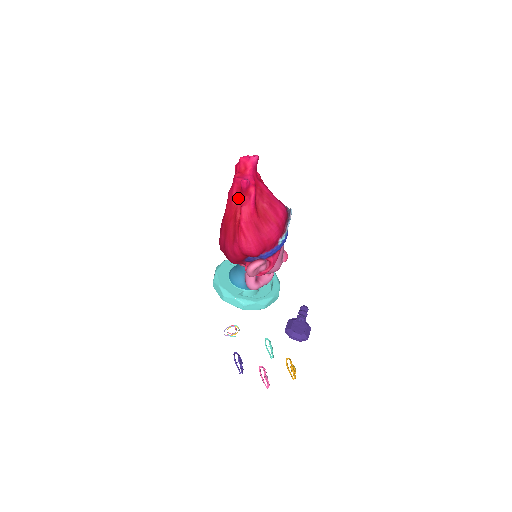
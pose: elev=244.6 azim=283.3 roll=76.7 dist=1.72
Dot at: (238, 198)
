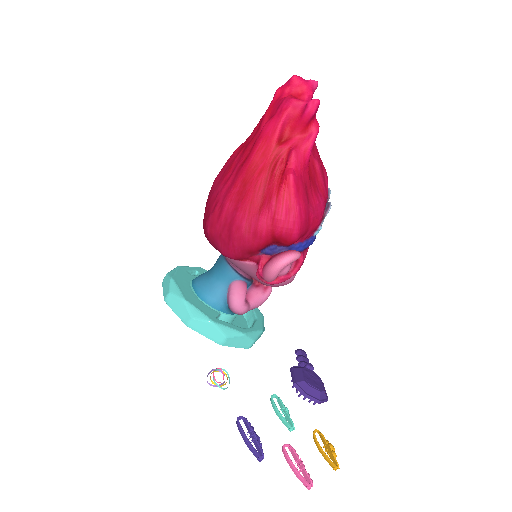
Dot at: (283, 136)
